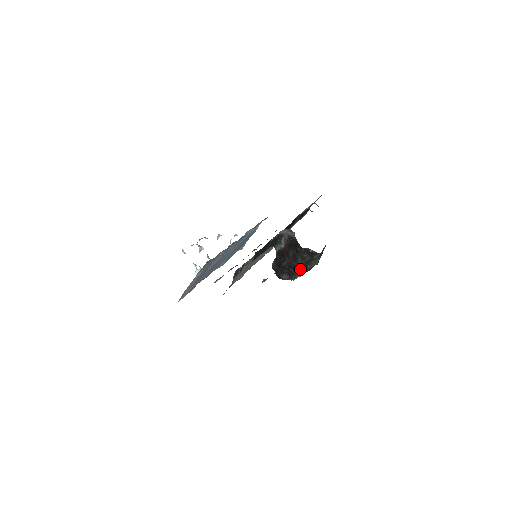
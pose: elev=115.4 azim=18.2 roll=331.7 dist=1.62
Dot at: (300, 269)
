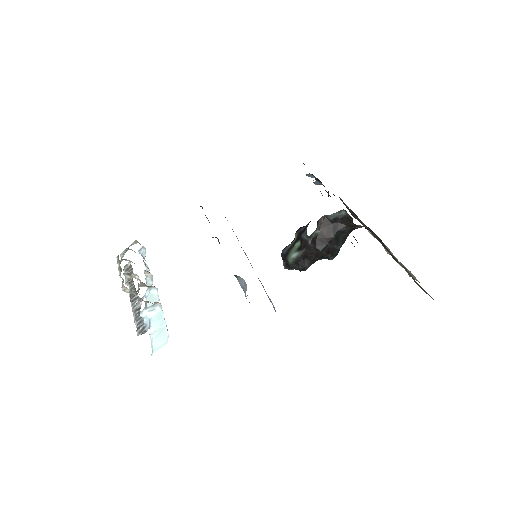
Dot at: (338, 251)
